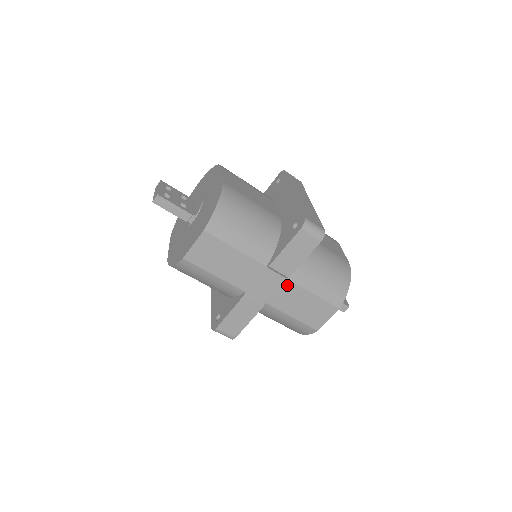
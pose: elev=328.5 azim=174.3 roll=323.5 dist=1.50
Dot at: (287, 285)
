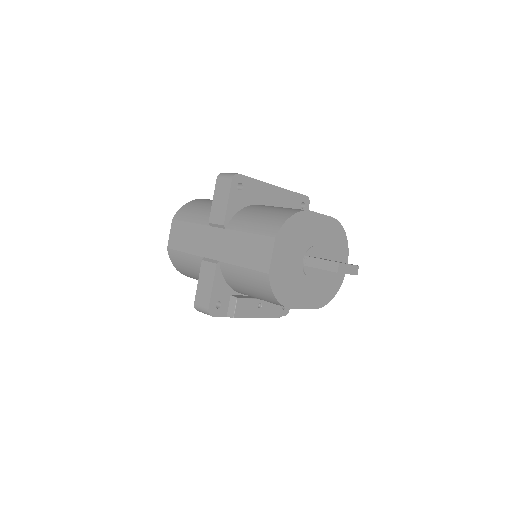
Dot at: (228, 235)
